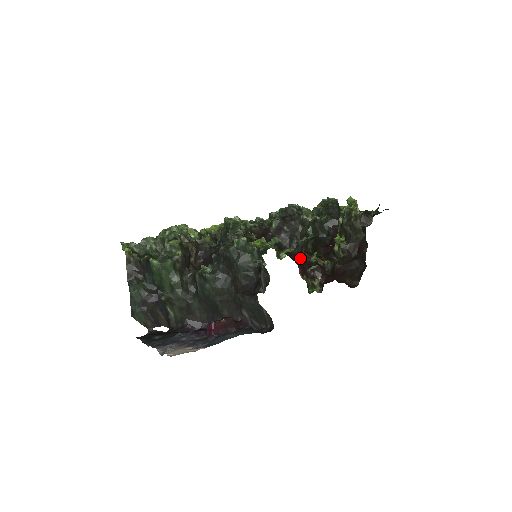
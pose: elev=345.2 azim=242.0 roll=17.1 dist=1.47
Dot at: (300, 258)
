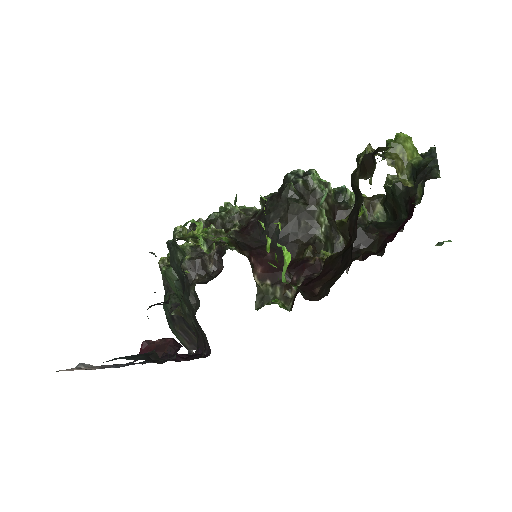
Dot at: occluded
